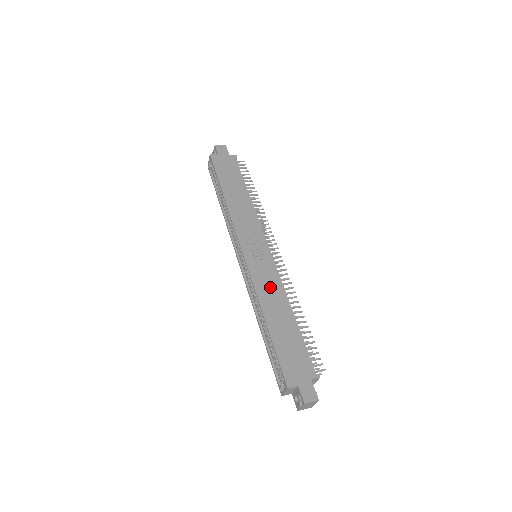
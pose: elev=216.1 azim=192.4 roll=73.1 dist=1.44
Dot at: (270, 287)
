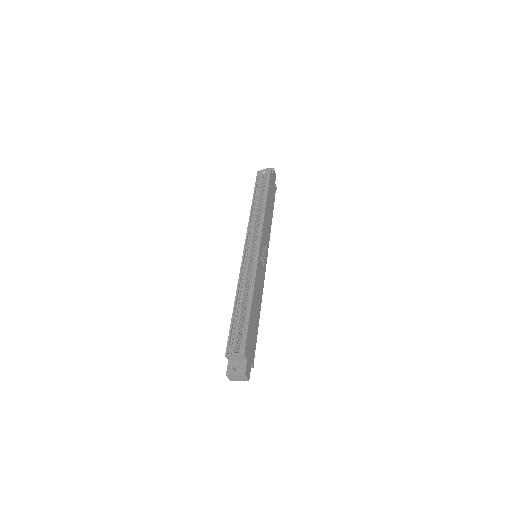
Dot at: (260, 284)
